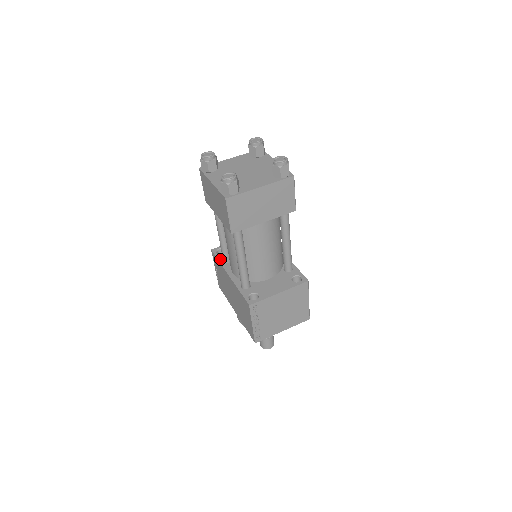
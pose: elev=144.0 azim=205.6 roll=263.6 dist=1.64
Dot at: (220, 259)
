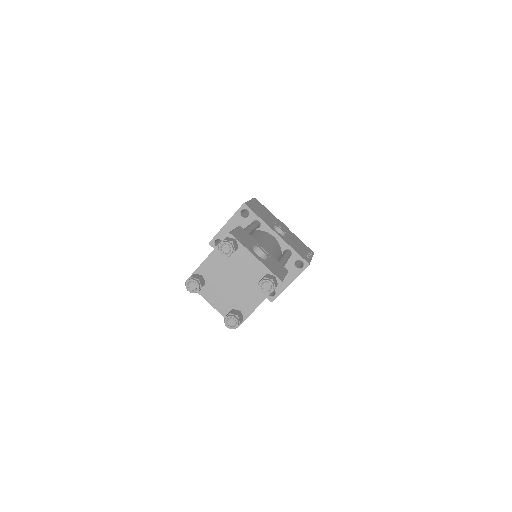
Dot at: occluded
